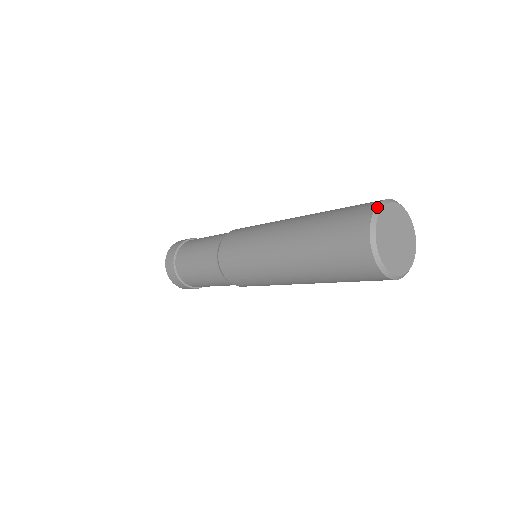
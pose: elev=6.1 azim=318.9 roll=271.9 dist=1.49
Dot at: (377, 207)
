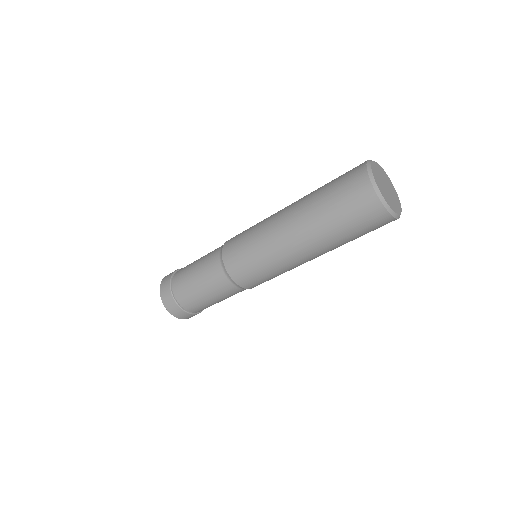
Dot at: (367, 165)
